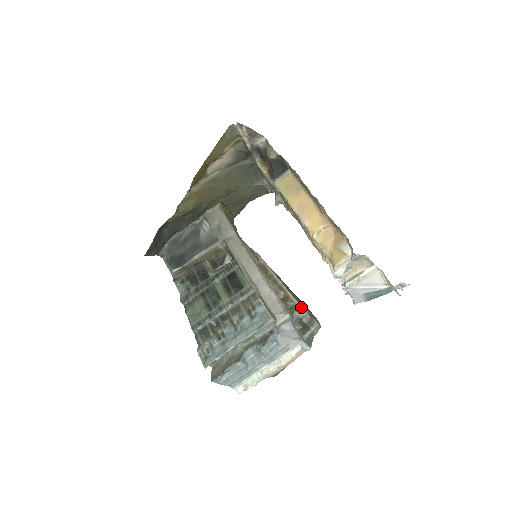
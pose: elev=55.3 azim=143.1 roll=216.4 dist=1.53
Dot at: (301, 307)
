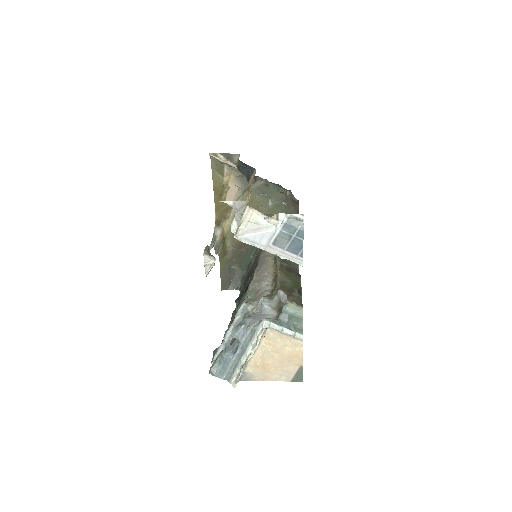
Dot at: (278, 289)
